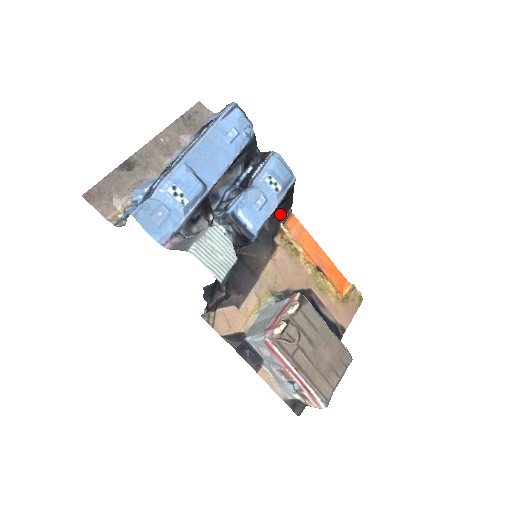
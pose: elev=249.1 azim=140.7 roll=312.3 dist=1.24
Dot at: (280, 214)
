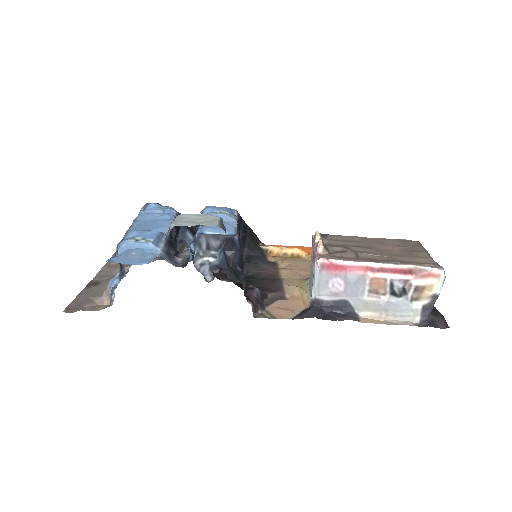
Dot at: (253, 242)
